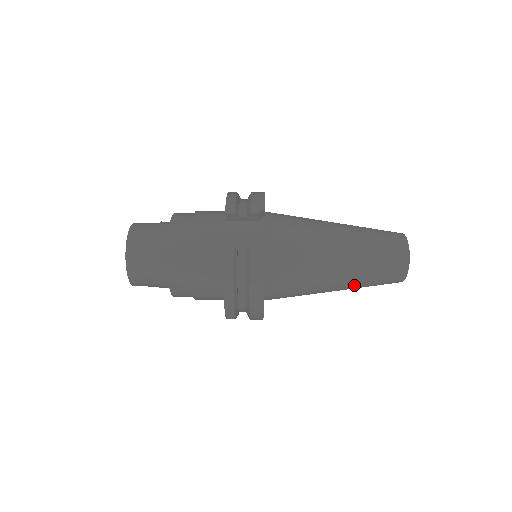
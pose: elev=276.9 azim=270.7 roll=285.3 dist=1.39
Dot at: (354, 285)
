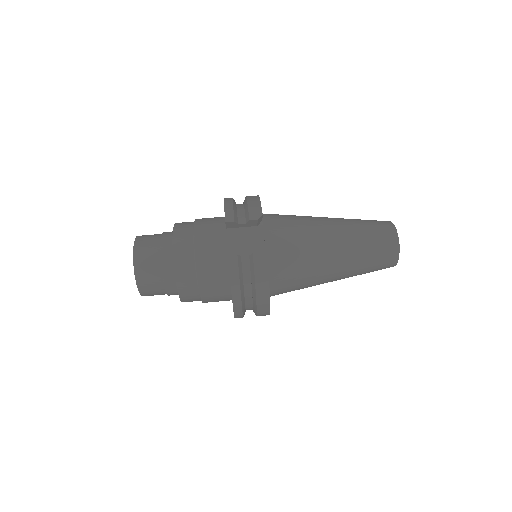
Dot at: (350, 275)
